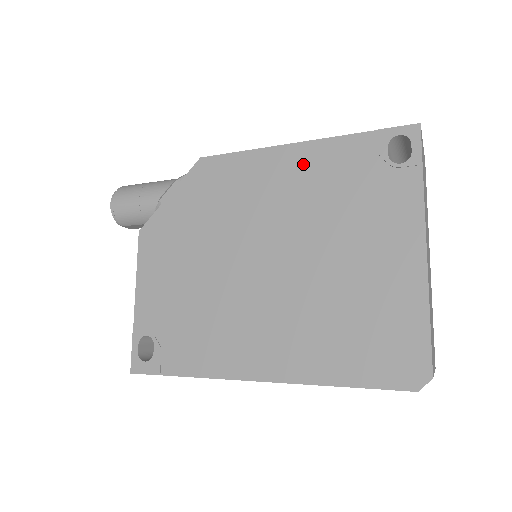
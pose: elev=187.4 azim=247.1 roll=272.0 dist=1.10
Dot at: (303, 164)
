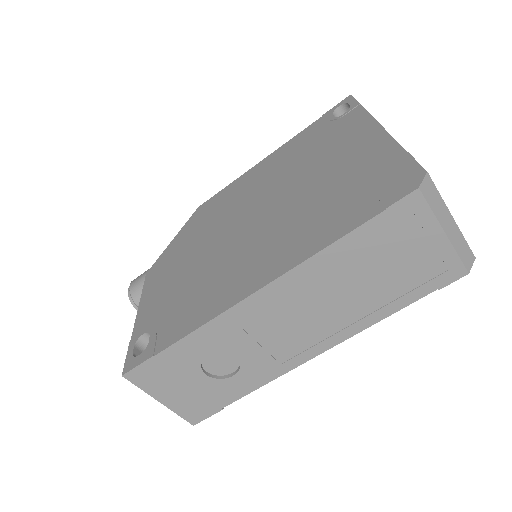
Dot at: (274, 160)
